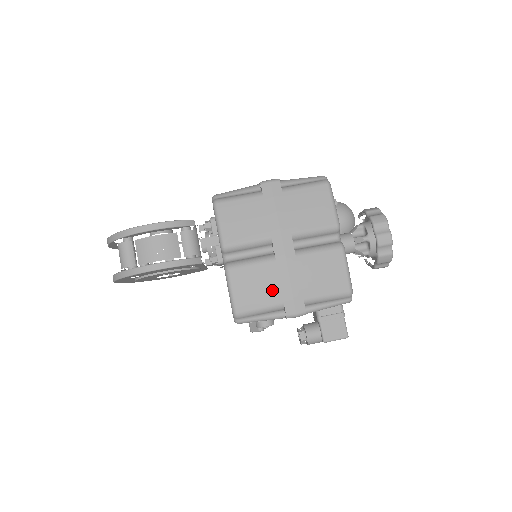
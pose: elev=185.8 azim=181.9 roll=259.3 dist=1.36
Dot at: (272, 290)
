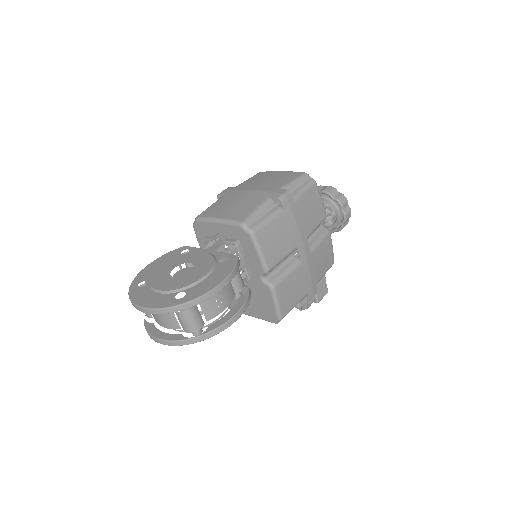
Dot at: (301, 288)
